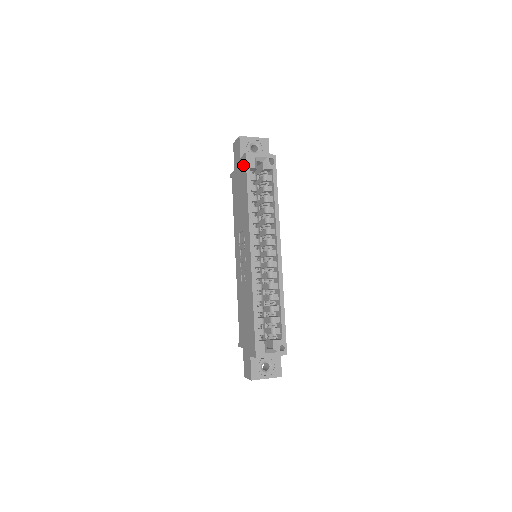
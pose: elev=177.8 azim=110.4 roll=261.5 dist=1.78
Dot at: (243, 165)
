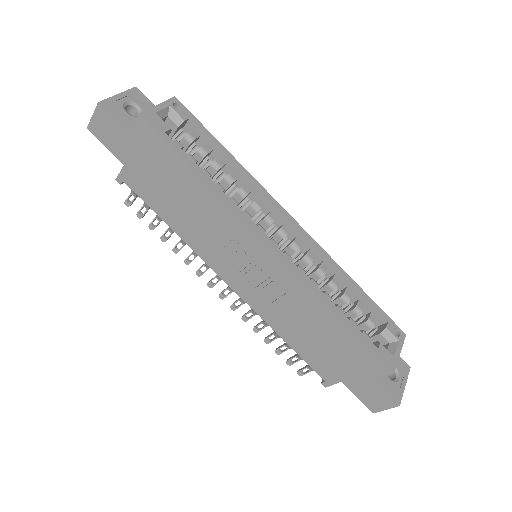
Dot at: (147, 138)
